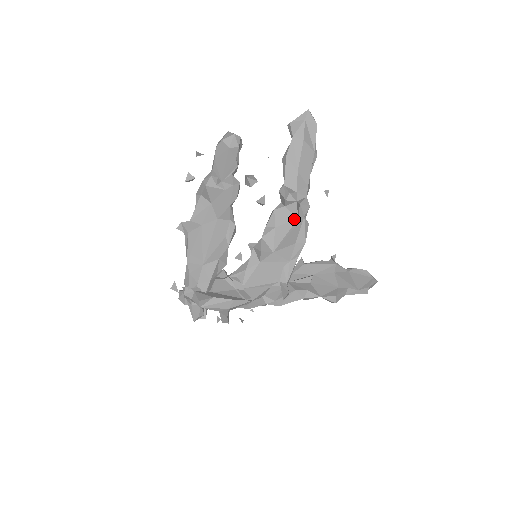
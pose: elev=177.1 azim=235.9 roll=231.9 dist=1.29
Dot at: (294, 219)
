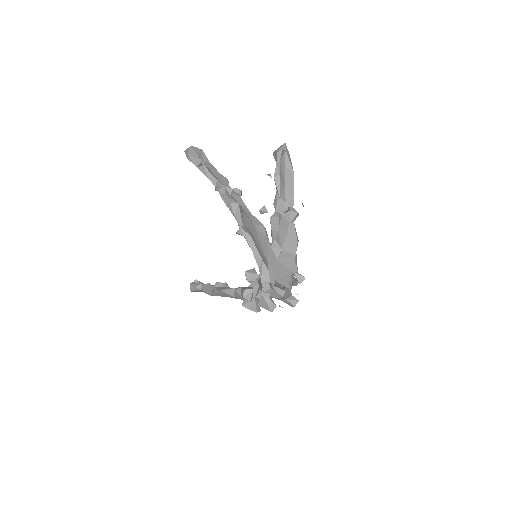
Dot at: (288, 224)
